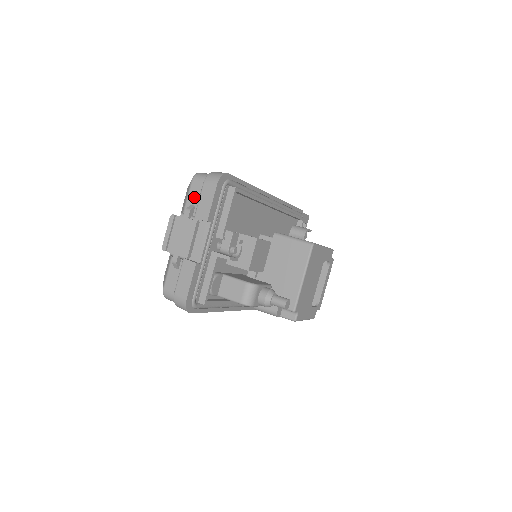
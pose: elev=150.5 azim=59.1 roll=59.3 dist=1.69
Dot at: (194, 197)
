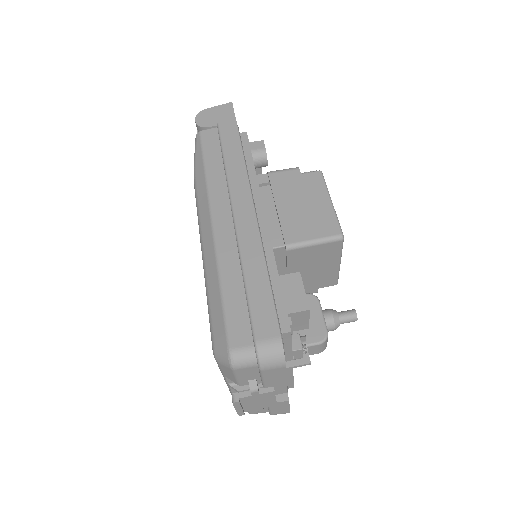
Dot at: (249, 377)
